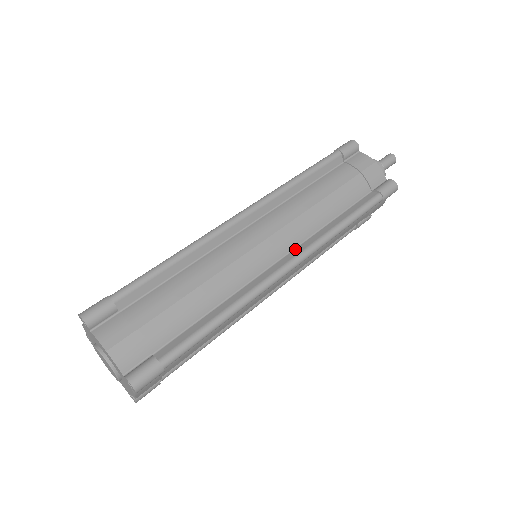
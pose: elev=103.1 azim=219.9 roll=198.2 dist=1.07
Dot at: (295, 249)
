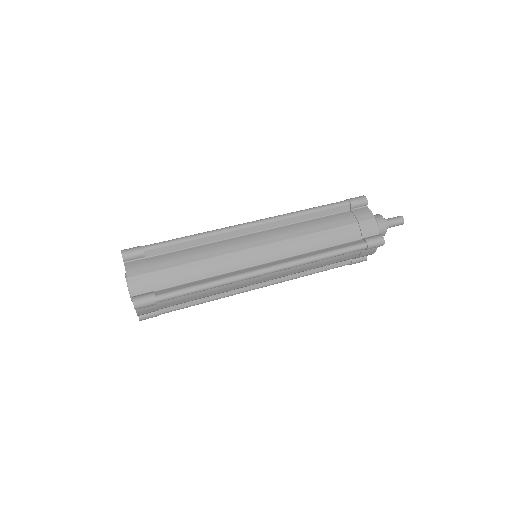
Dot at: (280, 260)
